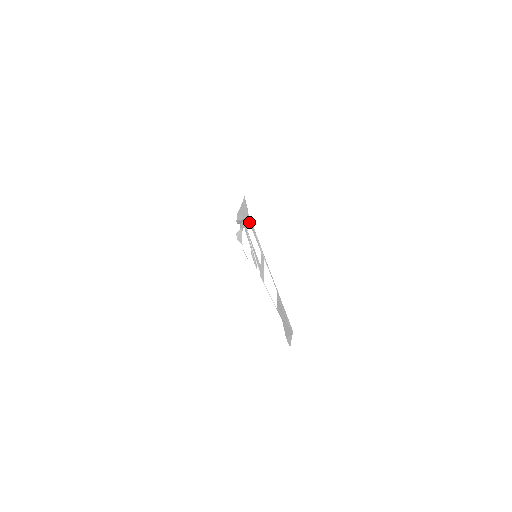
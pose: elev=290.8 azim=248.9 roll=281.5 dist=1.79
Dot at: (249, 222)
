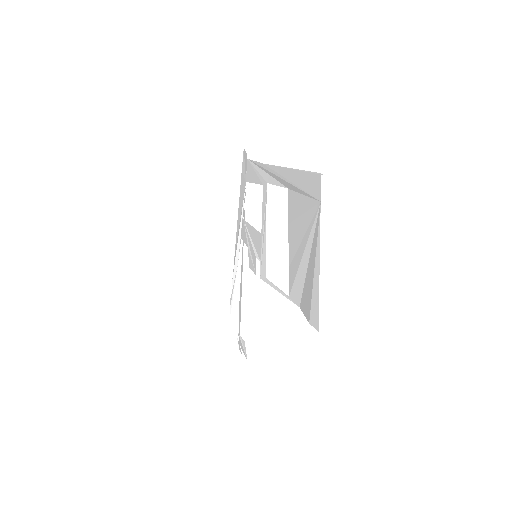
Dot at: (248, 180)
